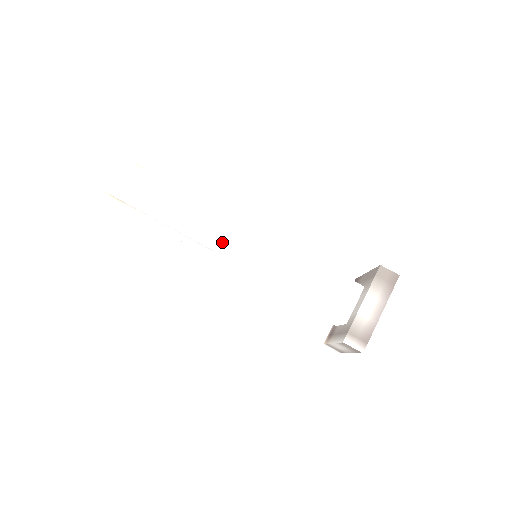
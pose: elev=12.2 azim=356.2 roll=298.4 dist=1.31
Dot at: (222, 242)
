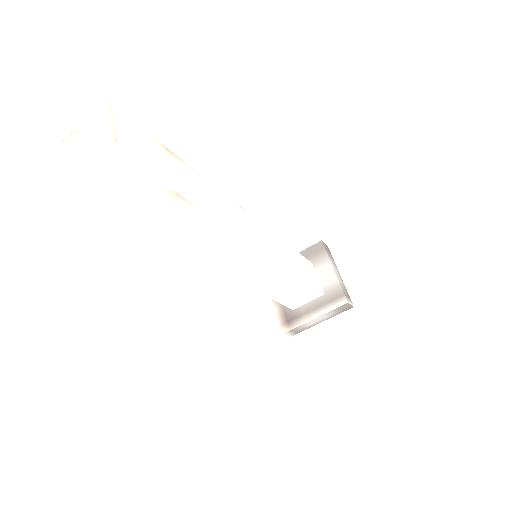
Dot at: (259, 240)
